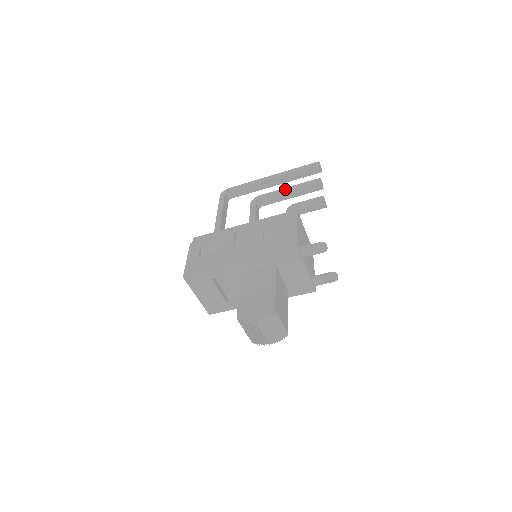
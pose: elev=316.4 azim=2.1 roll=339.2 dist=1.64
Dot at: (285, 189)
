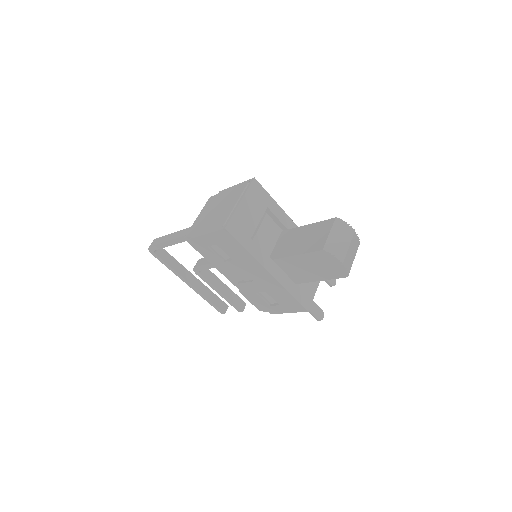
Dot at: (221, 282)
